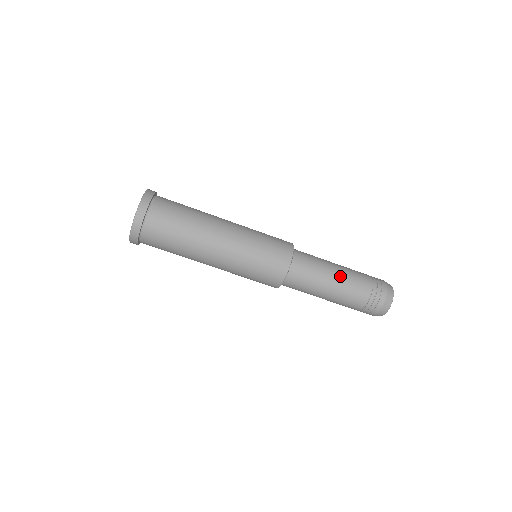
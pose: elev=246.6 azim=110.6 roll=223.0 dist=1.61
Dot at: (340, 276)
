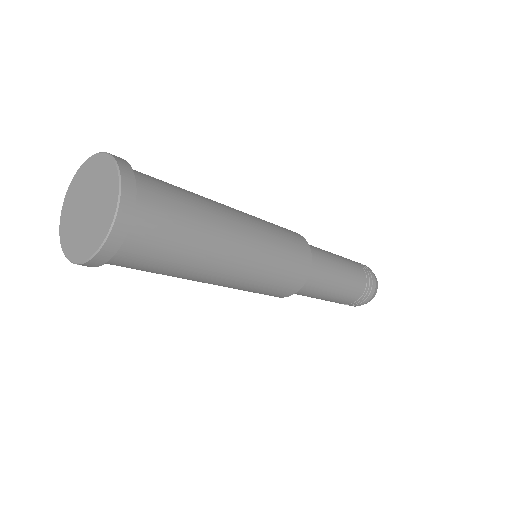
Dot at: (344, 281)
